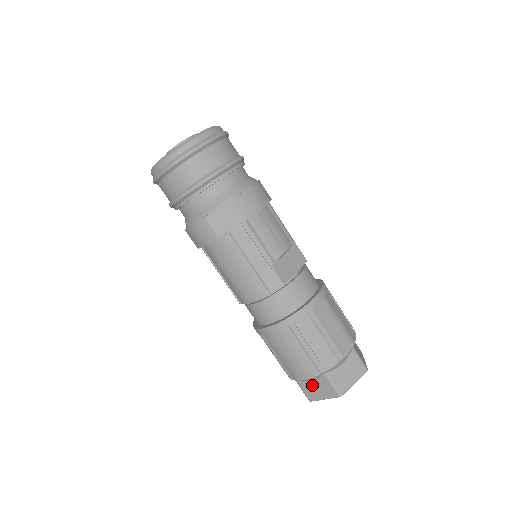
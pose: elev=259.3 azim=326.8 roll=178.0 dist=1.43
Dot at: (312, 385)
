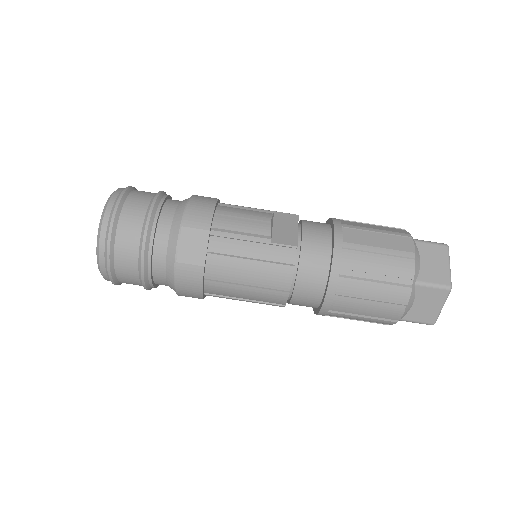
Dot at: (418, 307)
